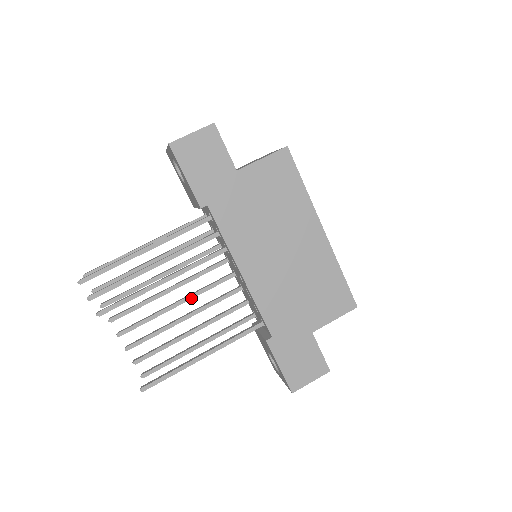
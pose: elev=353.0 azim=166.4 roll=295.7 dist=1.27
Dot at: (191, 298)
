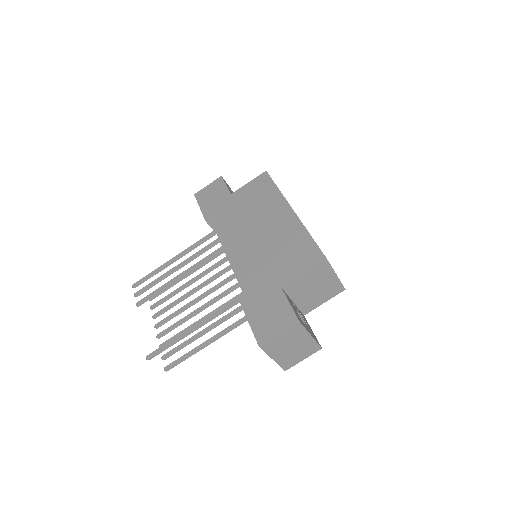
Dot at: (211, 302)
